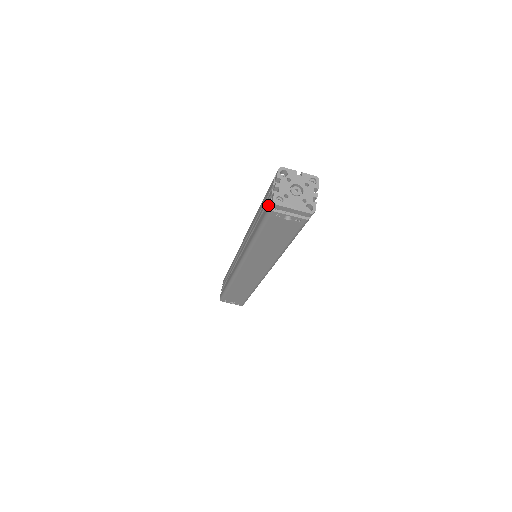
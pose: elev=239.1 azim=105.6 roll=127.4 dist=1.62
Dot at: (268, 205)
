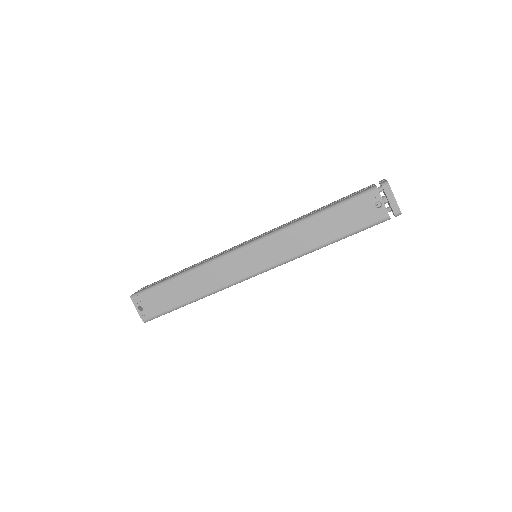
Dot at: (371, 187)
